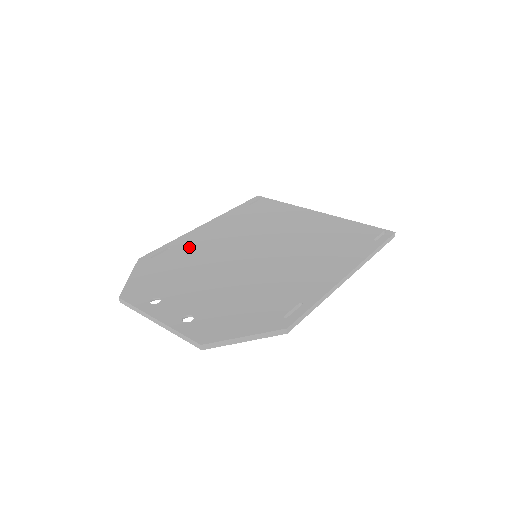
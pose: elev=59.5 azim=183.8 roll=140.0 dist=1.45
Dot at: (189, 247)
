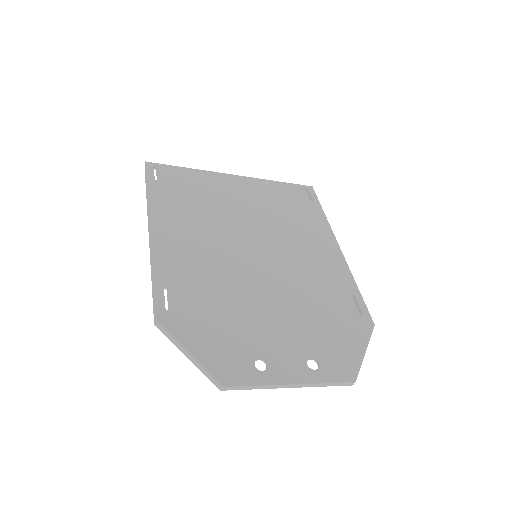
Dot at: (186, 274)
